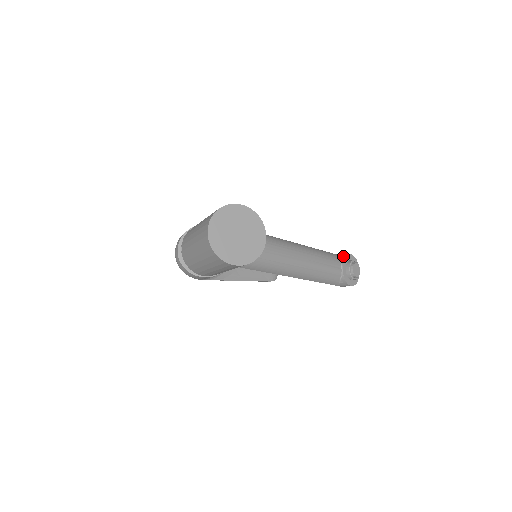
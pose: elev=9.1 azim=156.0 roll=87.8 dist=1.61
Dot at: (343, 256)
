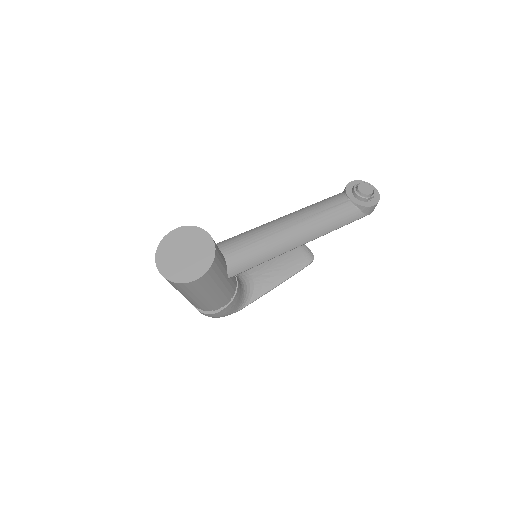
Dot at: (344, 189)
